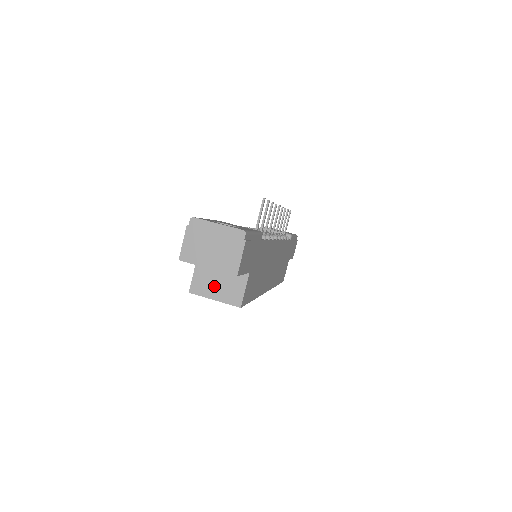
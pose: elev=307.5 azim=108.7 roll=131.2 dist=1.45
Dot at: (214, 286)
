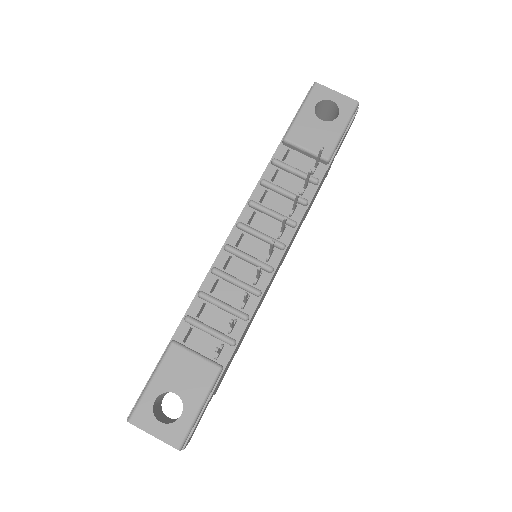
Dot at: occluded
